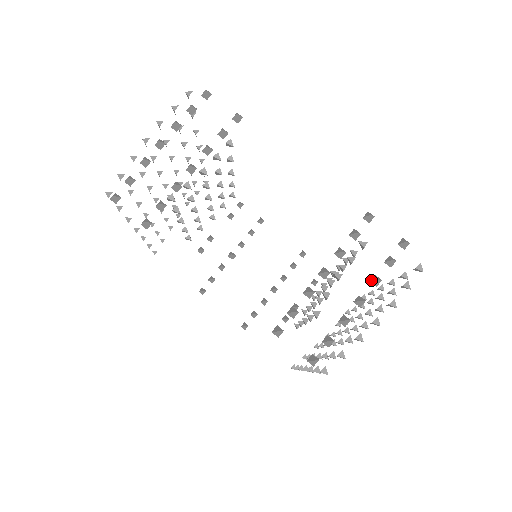
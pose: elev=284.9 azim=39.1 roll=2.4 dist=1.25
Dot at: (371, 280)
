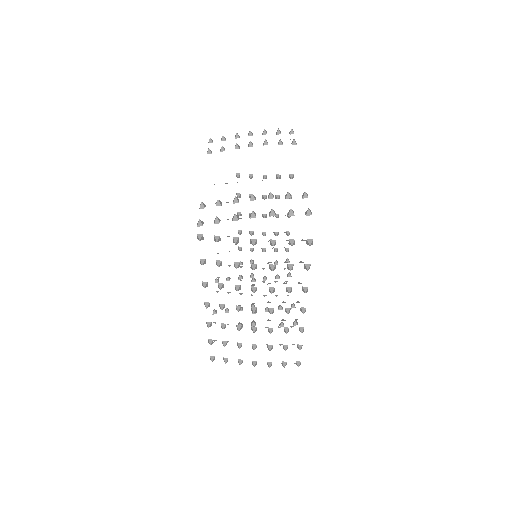
Dot at: (270, 212)
